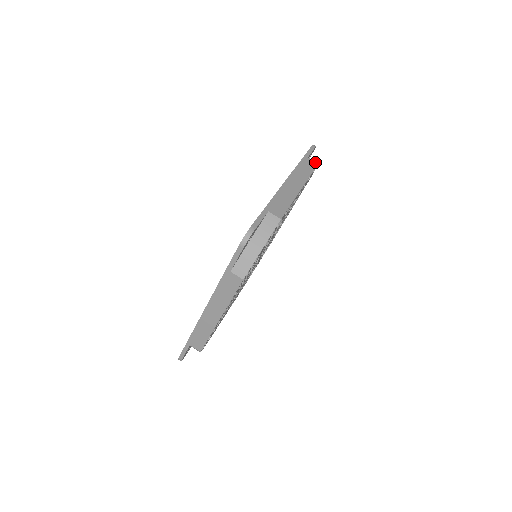
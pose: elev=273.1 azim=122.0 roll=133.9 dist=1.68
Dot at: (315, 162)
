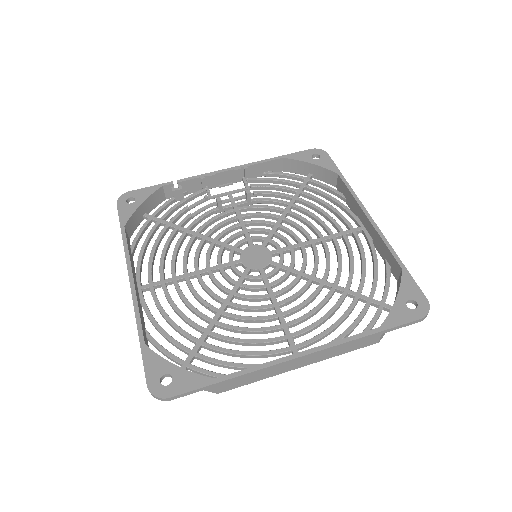
Dot at: (379, 341)
